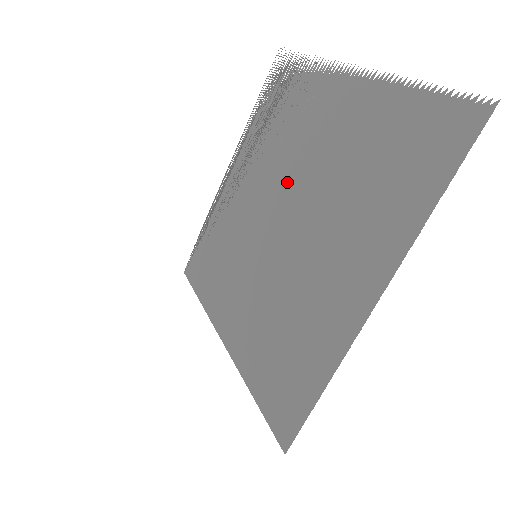
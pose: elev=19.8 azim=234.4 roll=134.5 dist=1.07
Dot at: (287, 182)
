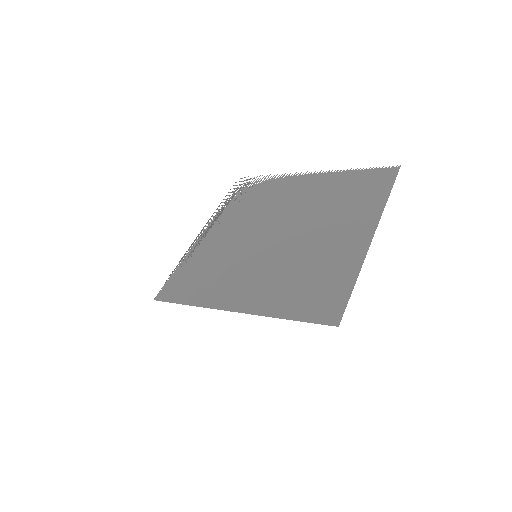
Dot at: (274, 218)
